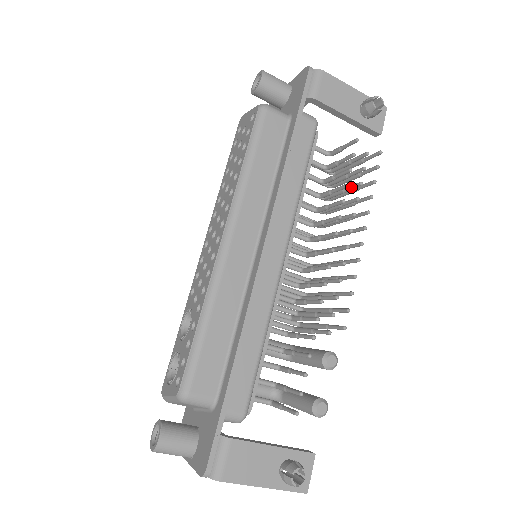
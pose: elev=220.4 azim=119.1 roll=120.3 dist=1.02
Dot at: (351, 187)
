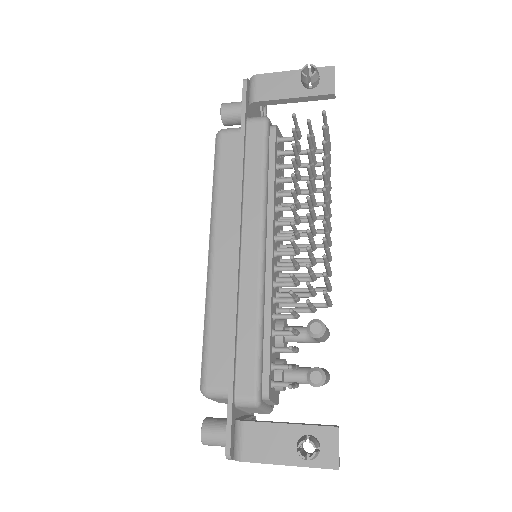
Dot at: (308, 158)
